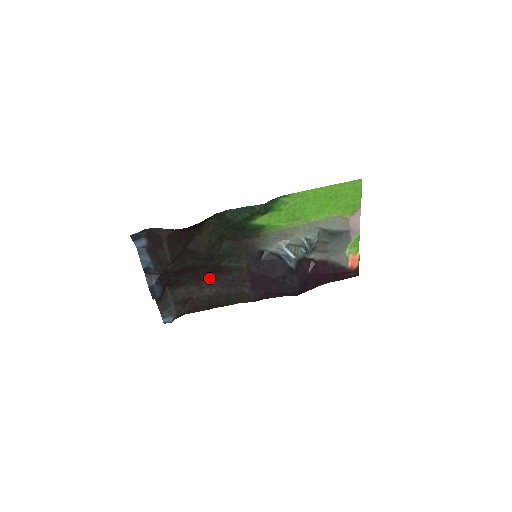
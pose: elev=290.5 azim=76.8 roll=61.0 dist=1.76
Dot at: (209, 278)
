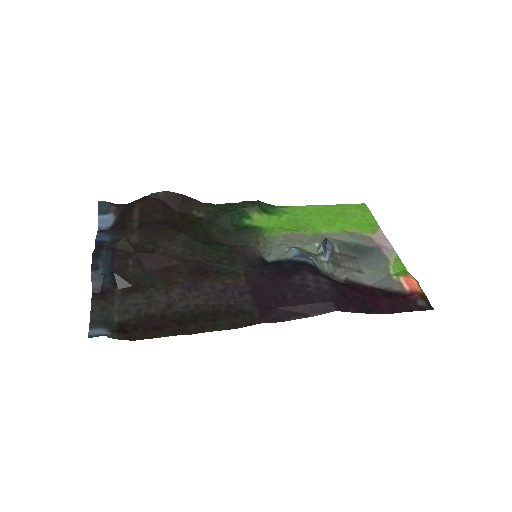
Dot at: (186, 285)
